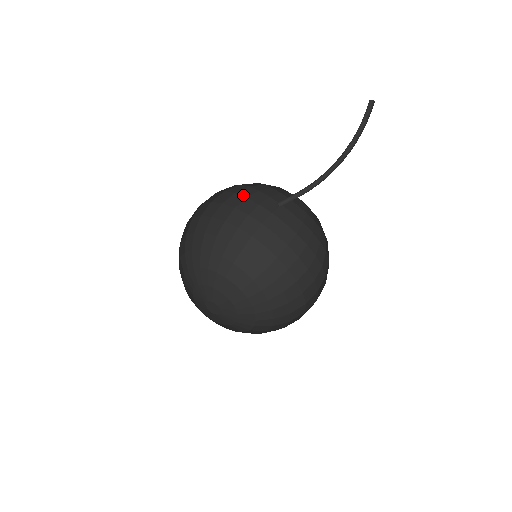
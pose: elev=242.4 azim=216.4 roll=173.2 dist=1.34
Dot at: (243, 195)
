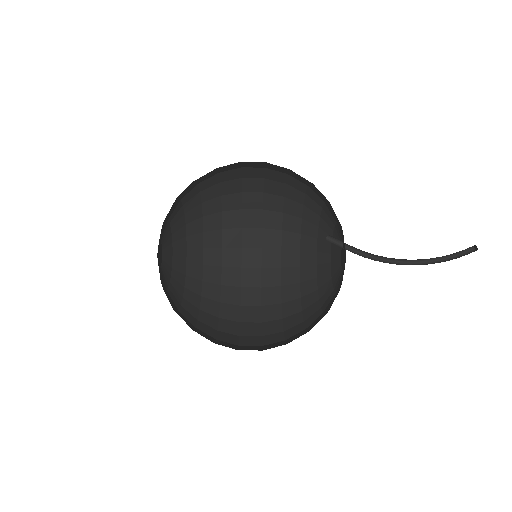
Dot at: (284, 224)
